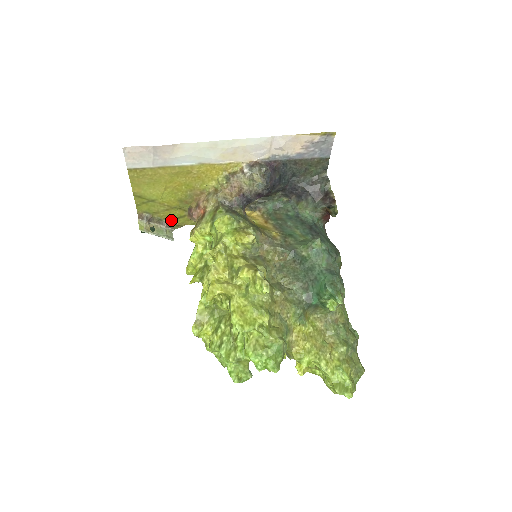
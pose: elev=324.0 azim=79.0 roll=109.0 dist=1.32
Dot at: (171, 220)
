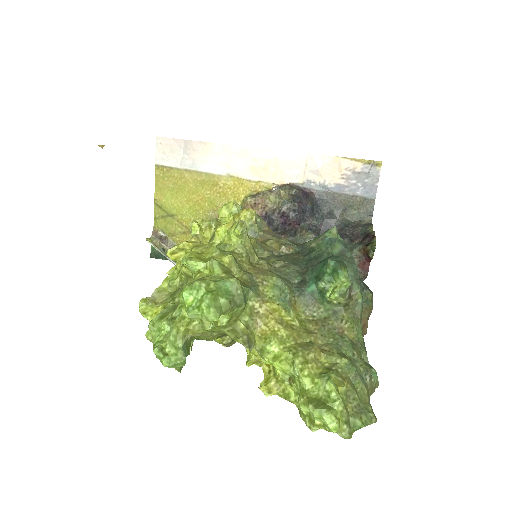
Dot at: occluded
